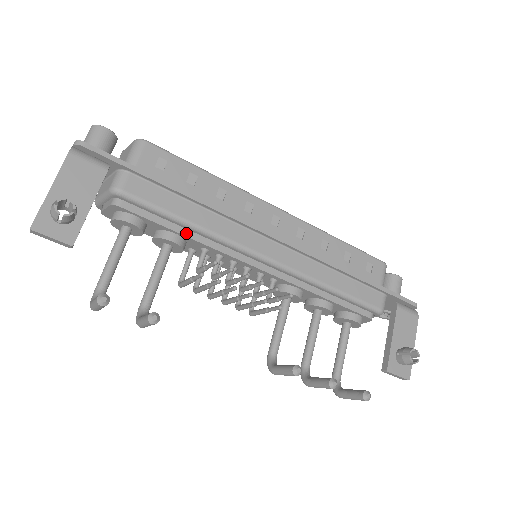
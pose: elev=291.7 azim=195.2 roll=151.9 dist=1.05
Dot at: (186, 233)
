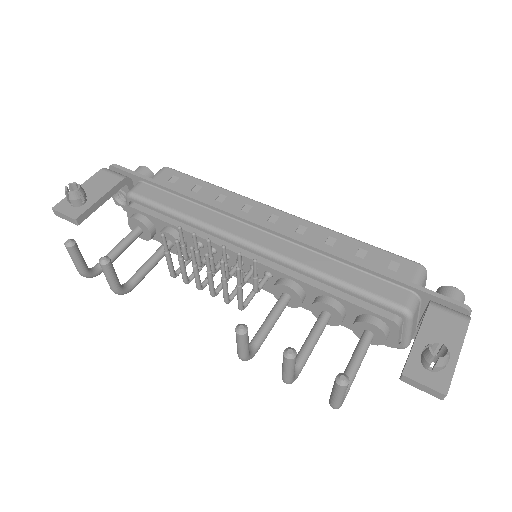
Dot at: occluded
